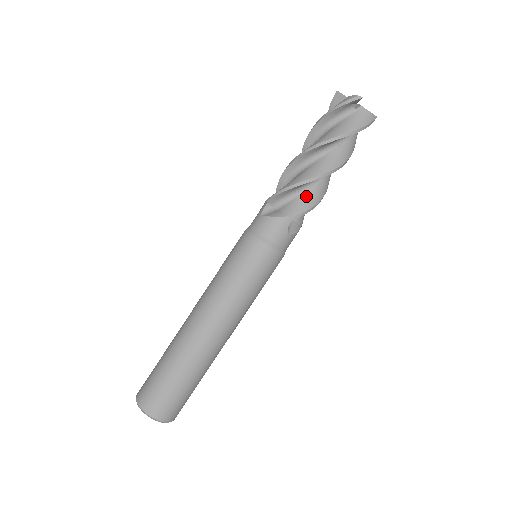
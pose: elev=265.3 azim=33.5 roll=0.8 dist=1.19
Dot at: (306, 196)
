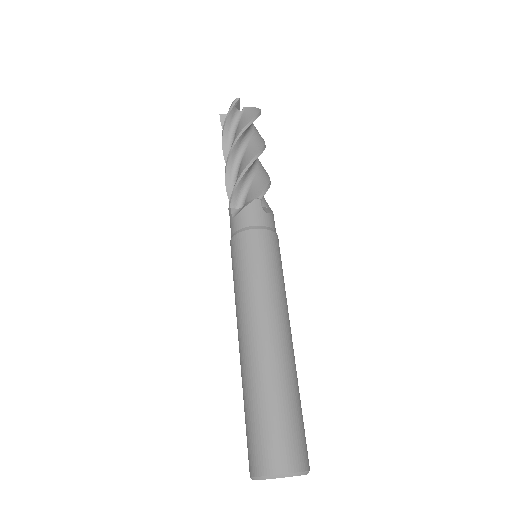
Dot at: (256, 181)
